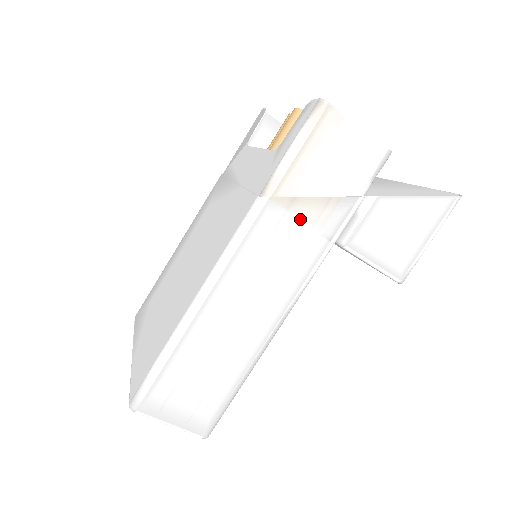
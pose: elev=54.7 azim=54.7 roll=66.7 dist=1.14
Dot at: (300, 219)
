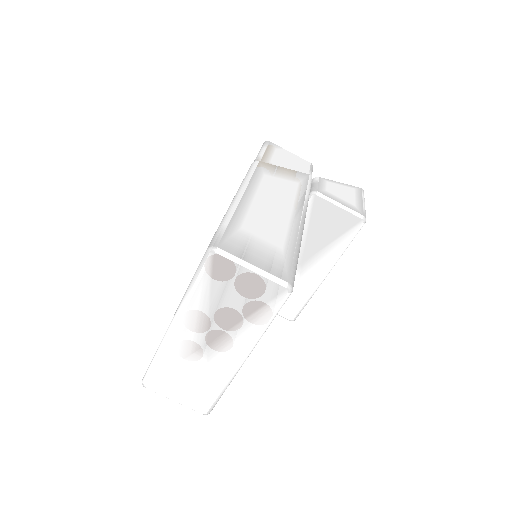
Dot at: (282, 174)
